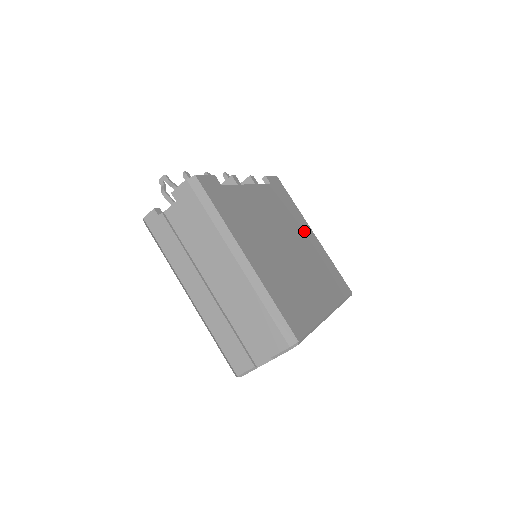
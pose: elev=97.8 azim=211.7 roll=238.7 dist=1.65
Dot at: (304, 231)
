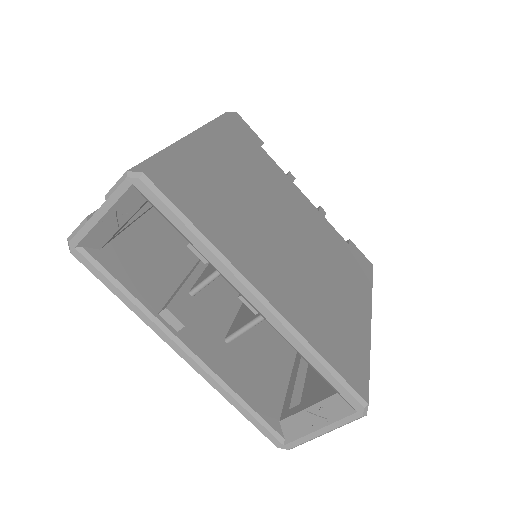
Dot at: (351, 292)
